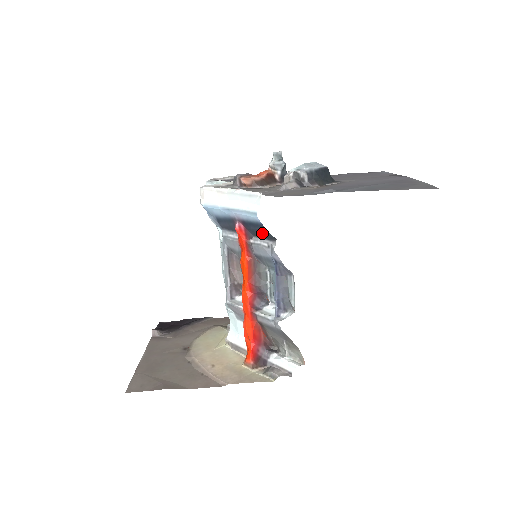
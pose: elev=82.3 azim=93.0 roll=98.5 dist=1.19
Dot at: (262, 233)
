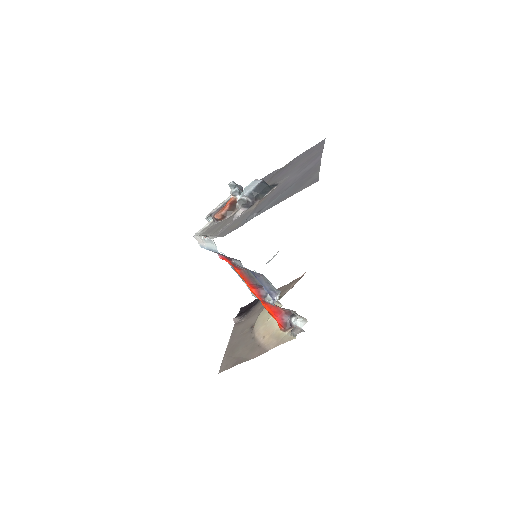
Dot at: occluded
